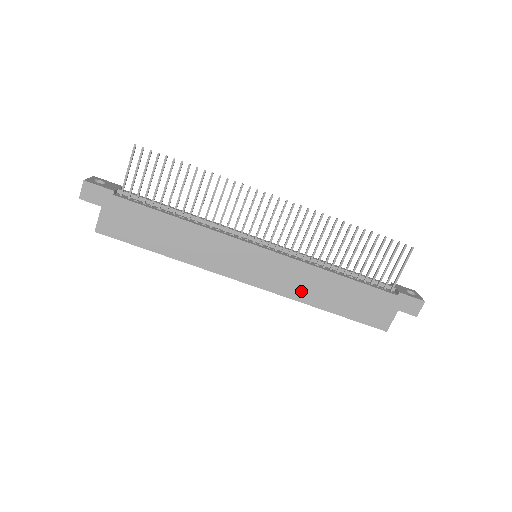
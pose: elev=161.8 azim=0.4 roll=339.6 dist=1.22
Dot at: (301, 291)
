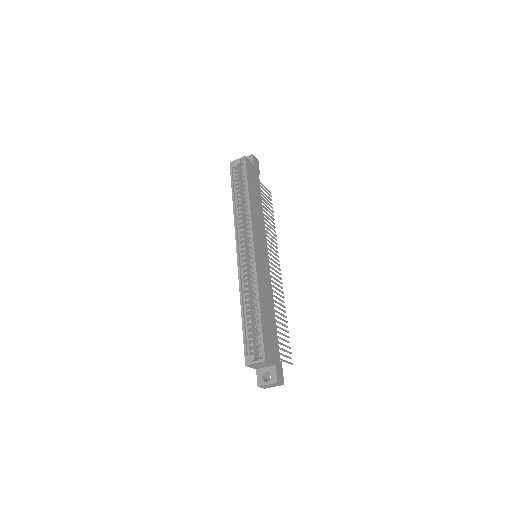
Dot at: (262, 285)
